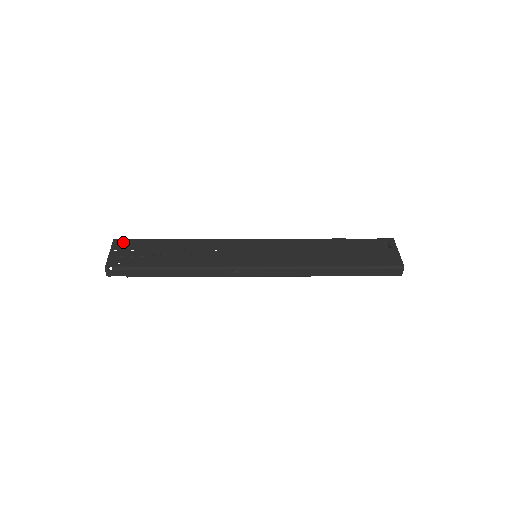
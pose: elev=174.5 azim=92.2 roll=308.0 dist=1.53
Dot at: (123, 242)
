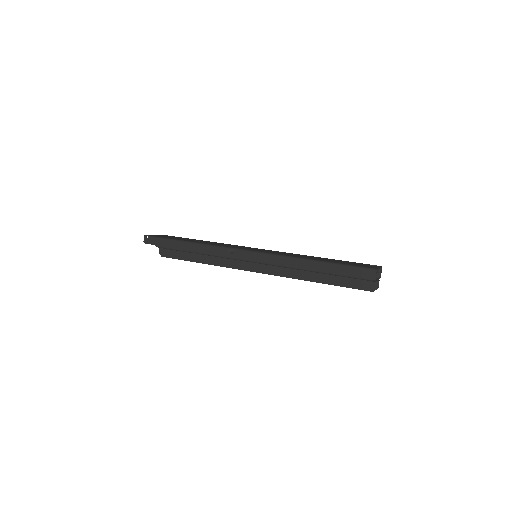
Dot at: occluded
